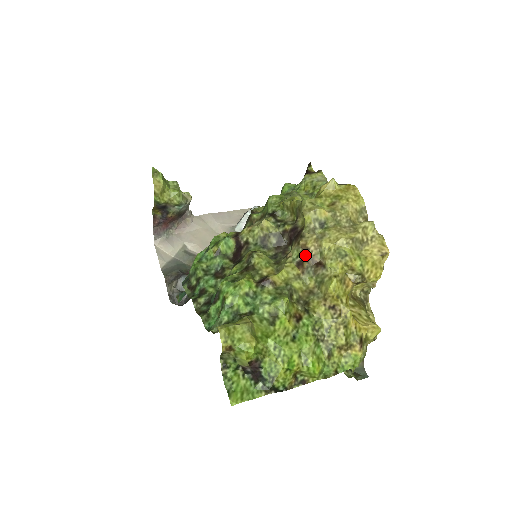
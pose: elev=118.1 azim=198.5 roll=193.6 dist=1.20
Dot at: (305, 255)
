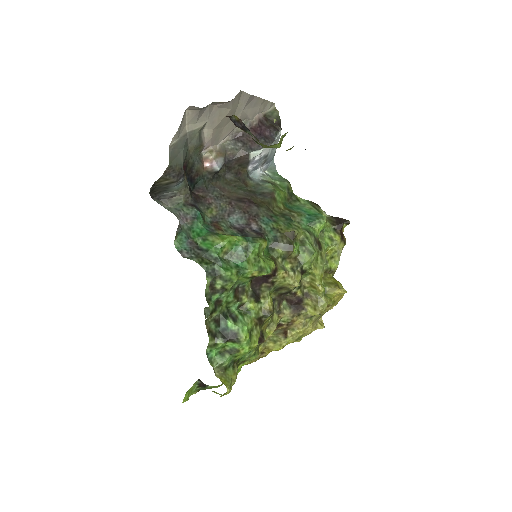
Dot at: (287, 325)
